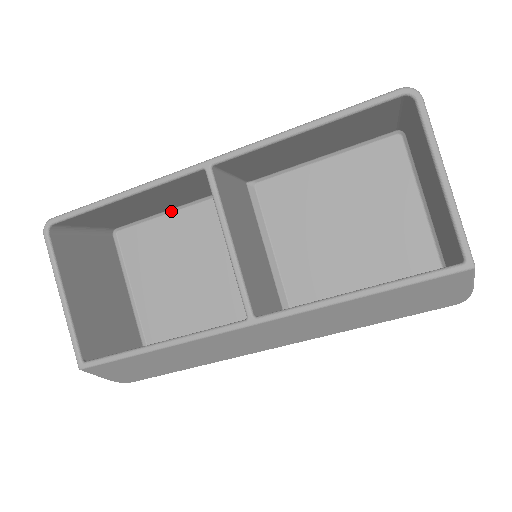
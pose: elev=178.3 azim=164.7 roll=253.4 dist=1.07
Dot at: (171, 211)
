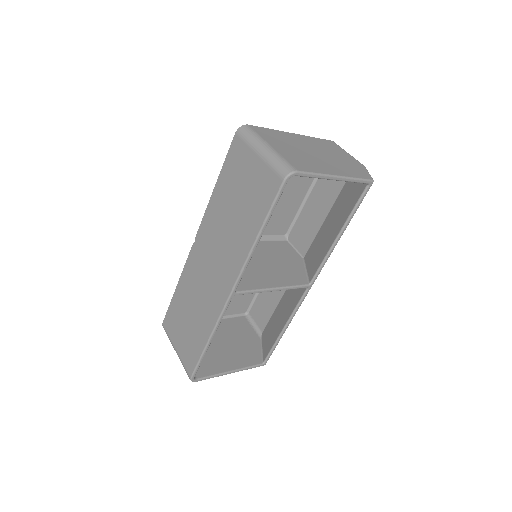
Dot at: occluded
